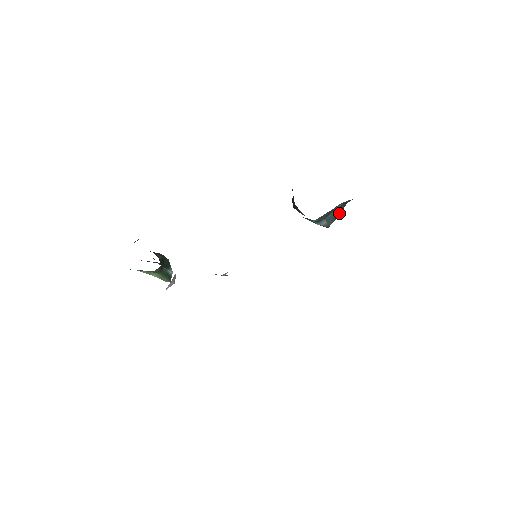
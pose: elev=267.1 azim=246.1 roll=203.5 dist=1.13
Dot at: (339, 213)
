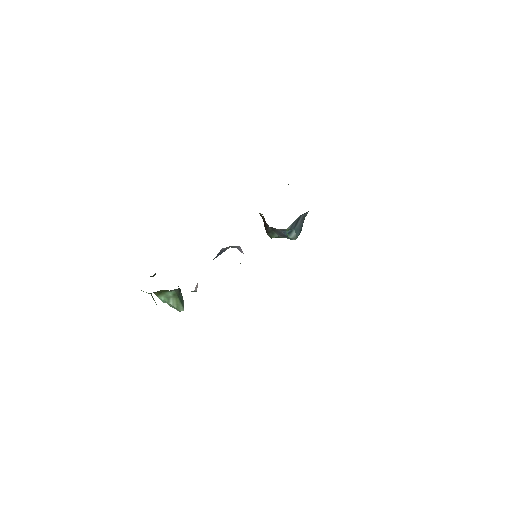
Dot at: (301, 227)
